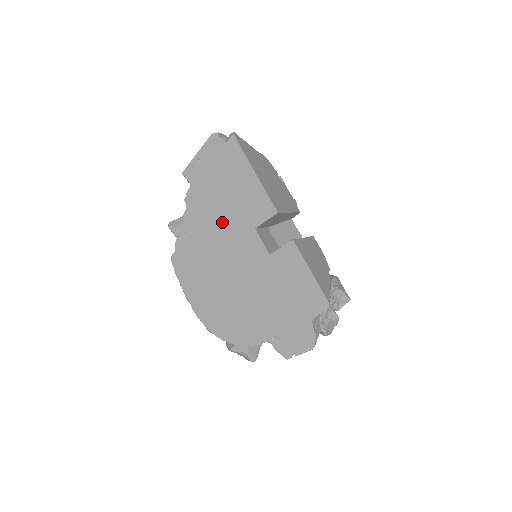
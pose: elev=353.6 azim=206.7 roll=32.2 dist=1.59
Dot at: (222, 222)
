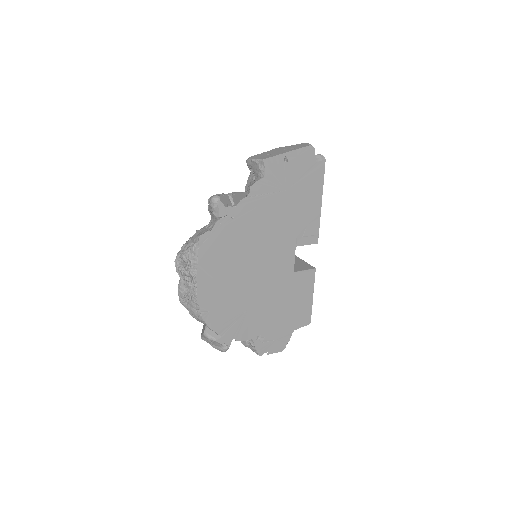
Dot at: (273, 227)
